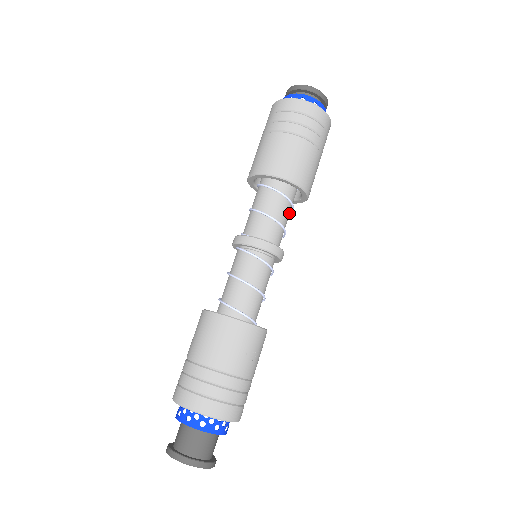
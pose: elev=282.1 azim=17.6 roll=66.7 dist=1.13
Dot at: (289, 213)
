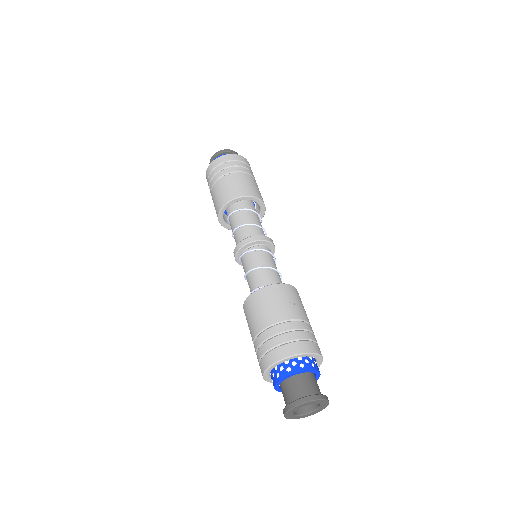
Dot at: (257, 218)
